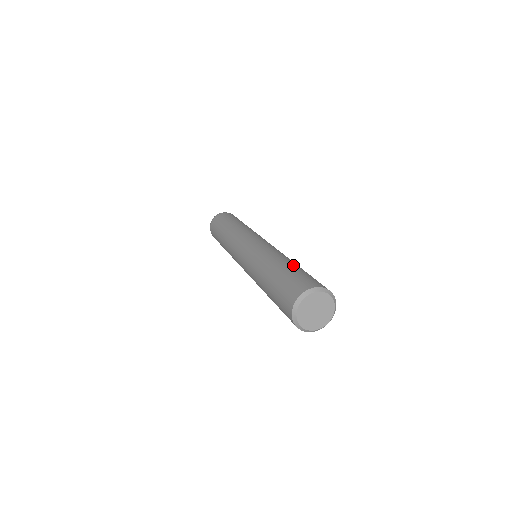
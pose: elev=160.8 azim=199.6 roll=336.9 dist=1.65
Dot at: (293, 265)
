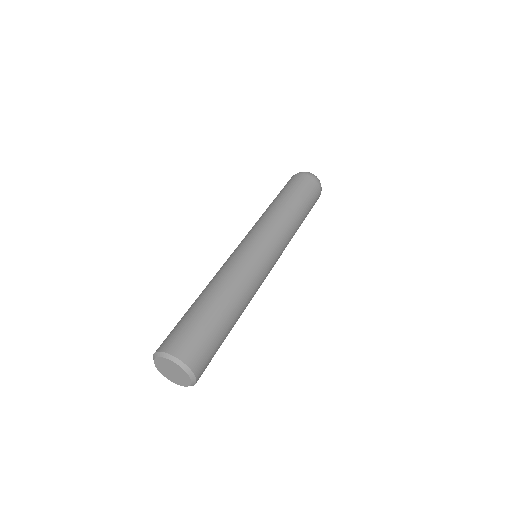
Dot at: (223, 316)
